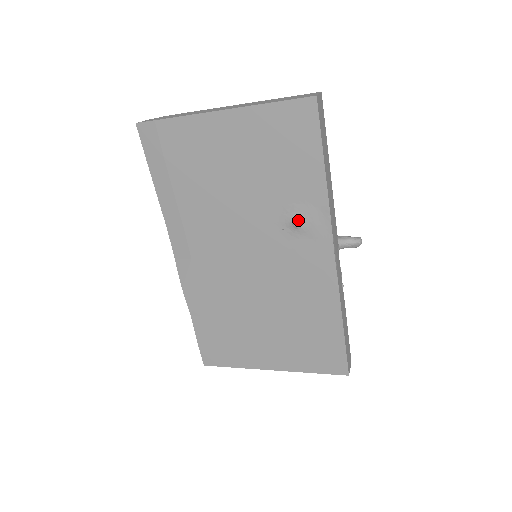
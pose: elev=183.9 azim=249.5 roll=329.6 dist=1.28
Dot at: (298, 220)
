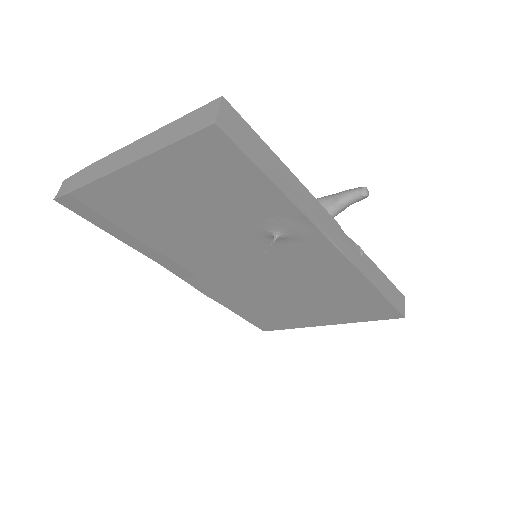
Dot at: (276, 232)
